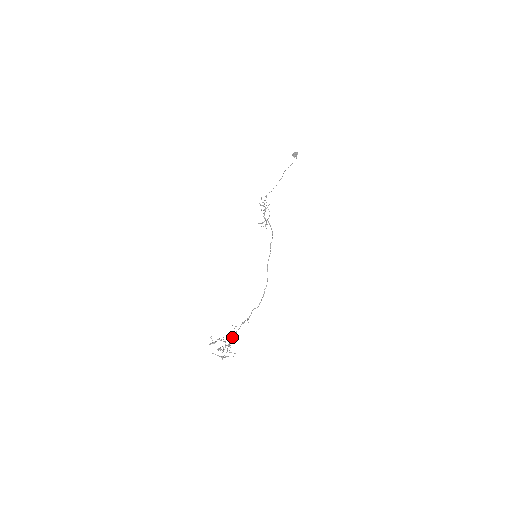
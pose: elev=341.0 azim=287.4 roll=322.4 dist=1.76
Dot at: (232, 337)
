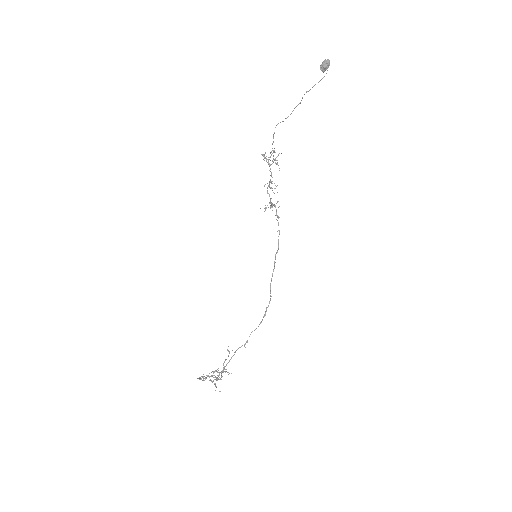
Dot at: (226, 364)
